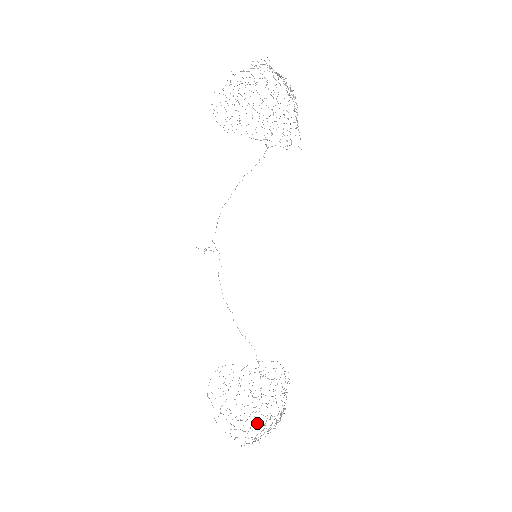
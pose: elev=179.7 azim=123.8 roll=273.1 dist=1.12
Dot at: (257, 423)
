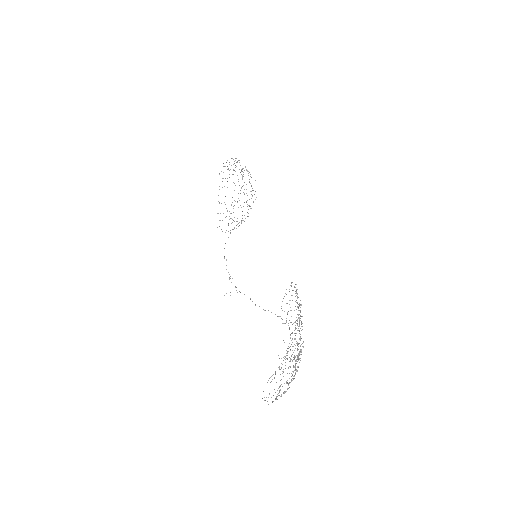
Dot at: occluded
